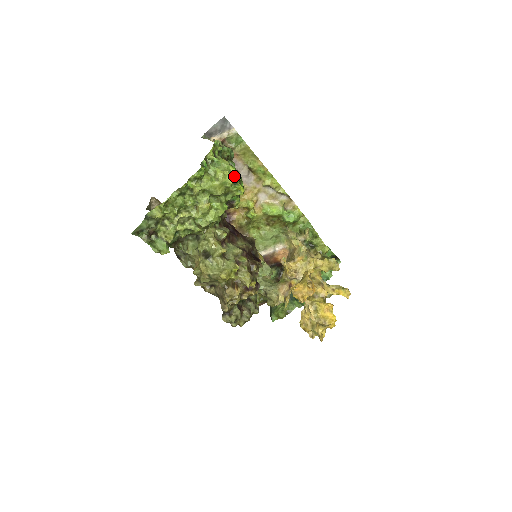
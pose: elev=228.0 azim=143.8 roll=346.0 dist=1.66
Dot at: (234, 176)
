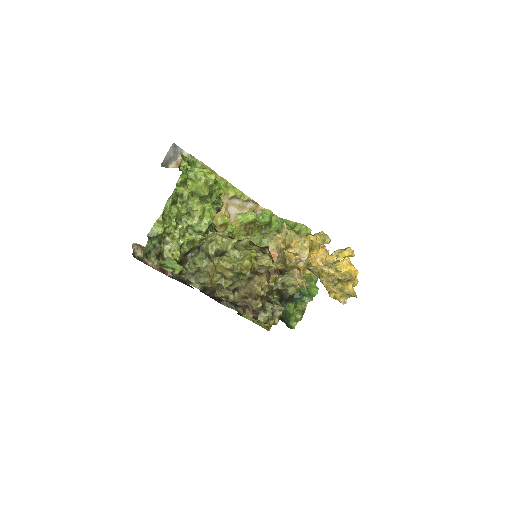
Dot at: occluded
